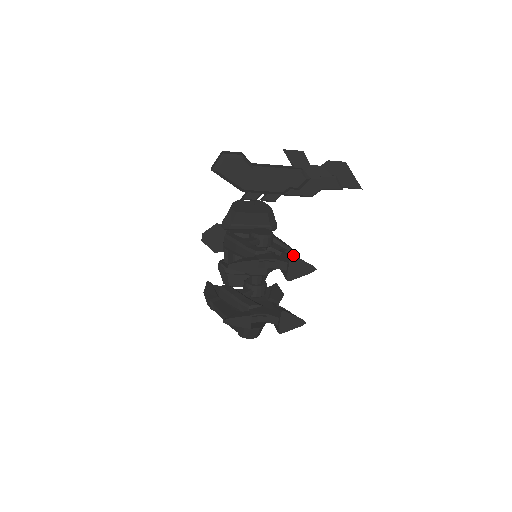
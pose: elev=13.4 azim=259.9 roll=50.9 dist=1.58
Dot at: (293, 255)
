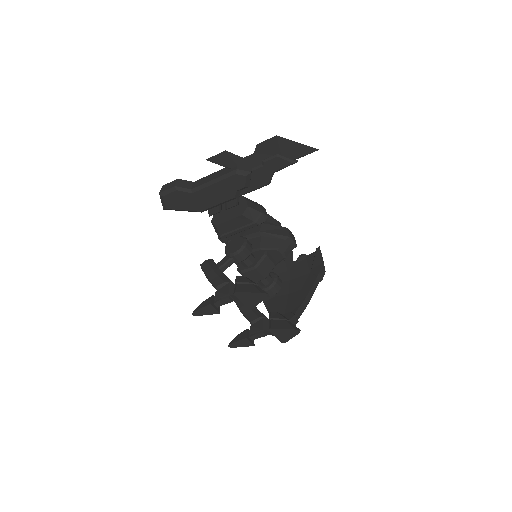
Dot at: (235, 292)
